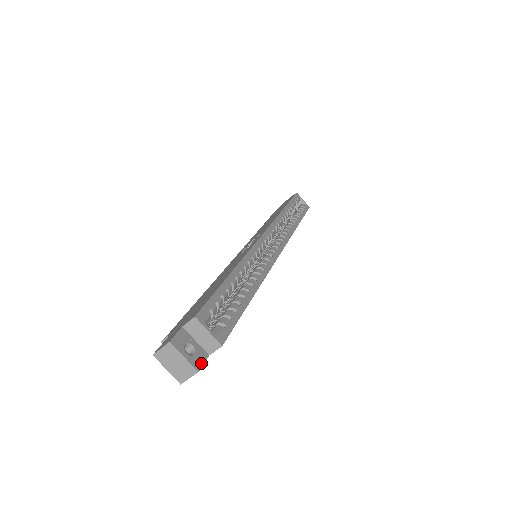
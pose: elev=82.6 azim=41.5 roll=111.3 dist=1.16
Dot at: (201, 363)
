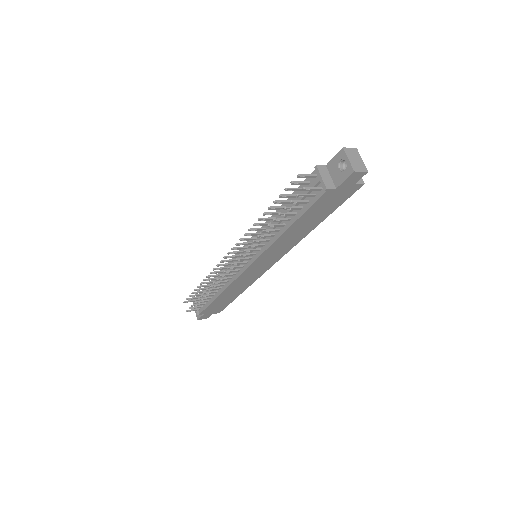
Dot at: (362, 175)
